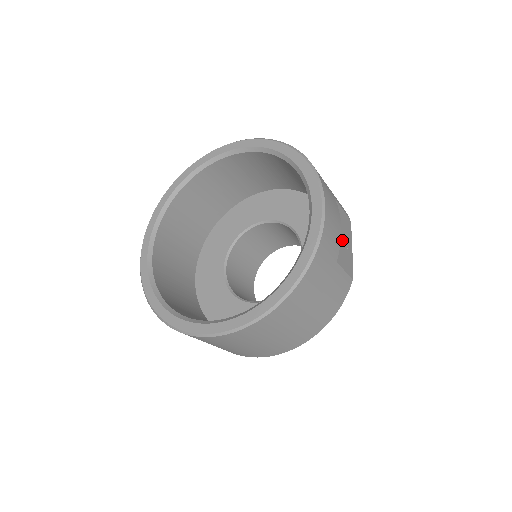
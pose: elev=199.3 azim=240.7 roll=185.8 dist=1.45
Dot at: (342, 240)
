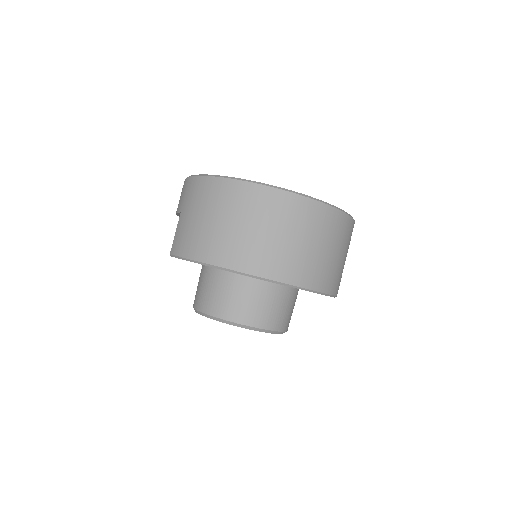
Dot at: occluded
